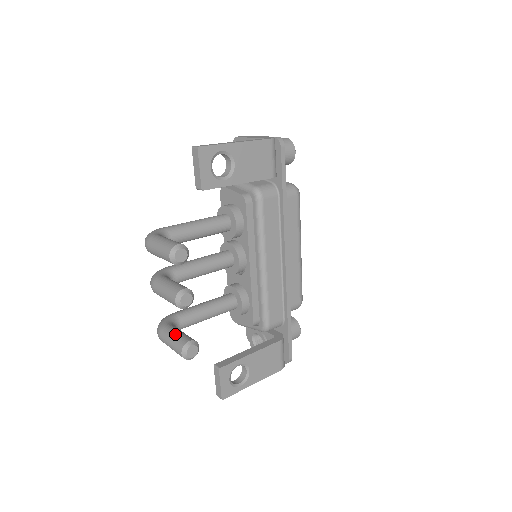
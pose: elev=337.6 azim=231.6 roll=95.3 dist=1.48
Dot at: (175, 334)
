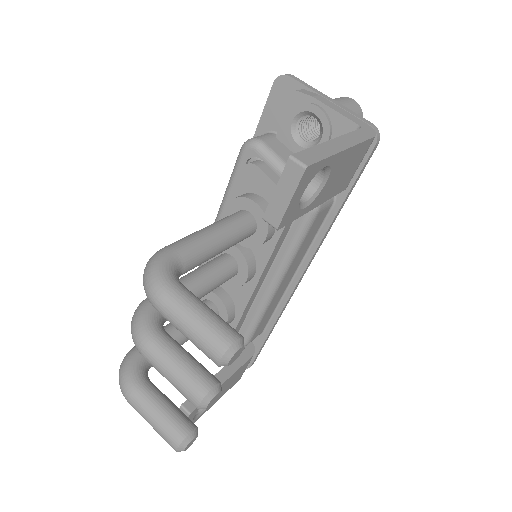
Dot at: (163, 411)
